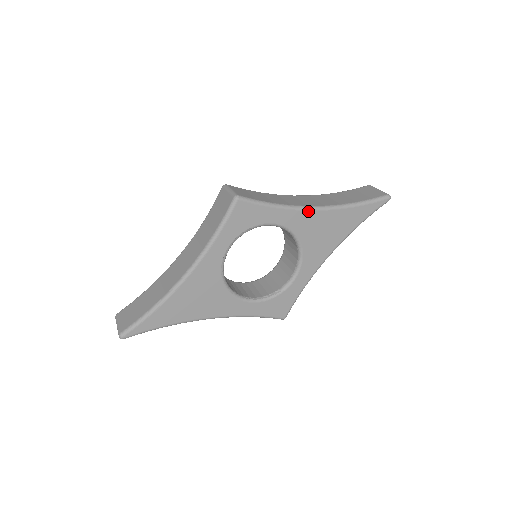
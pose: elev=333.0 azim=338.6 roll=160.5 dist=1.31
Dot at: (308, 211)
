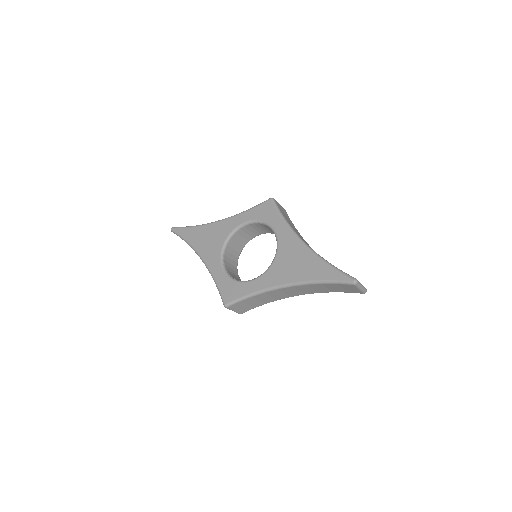
Dot at: (296, 238)
